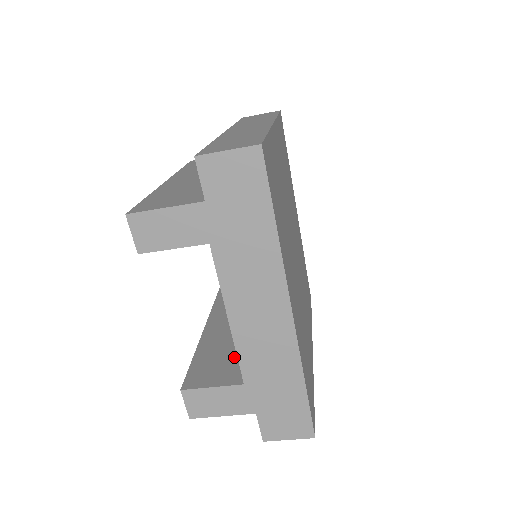
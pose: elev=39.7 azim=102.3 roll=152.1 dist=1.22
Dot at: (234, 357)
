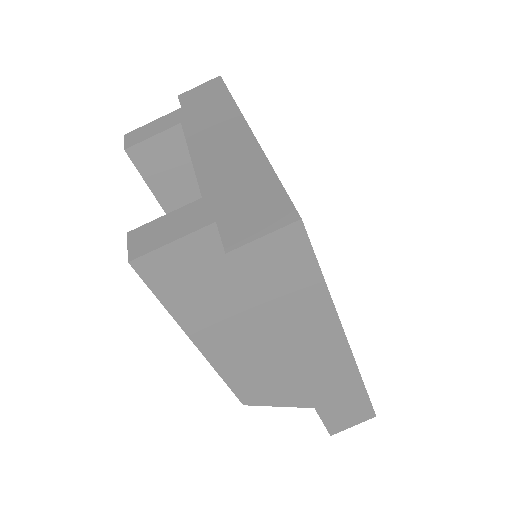
Dot at: occluded
